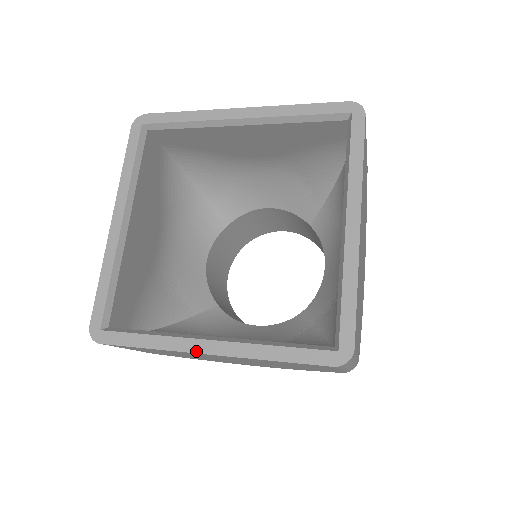
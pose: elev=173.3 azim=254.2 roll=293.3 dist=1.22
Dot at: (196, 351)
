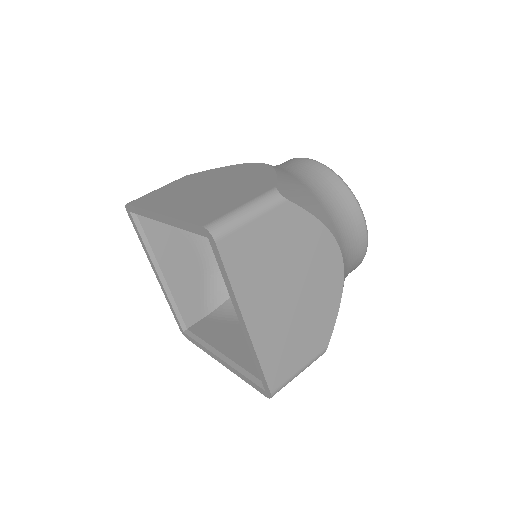
Dot at: (217, 360)
